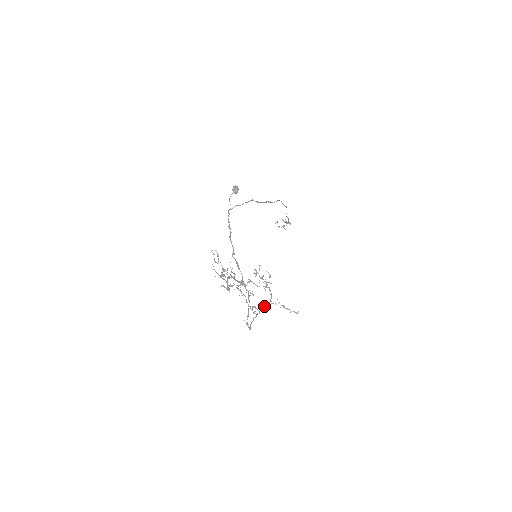
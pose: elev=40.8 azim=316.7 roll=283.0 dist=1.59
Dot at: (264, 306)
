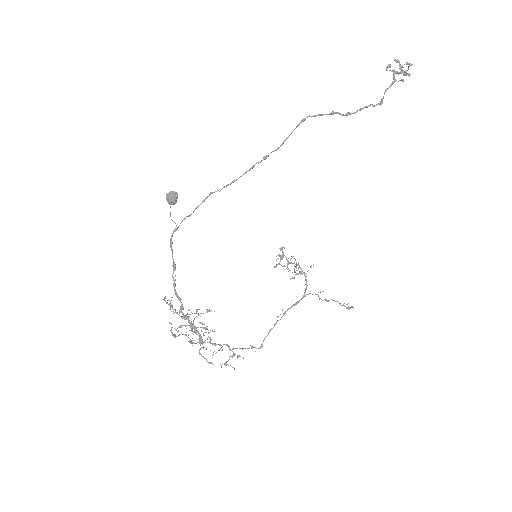
Dot at: (292, 305)
